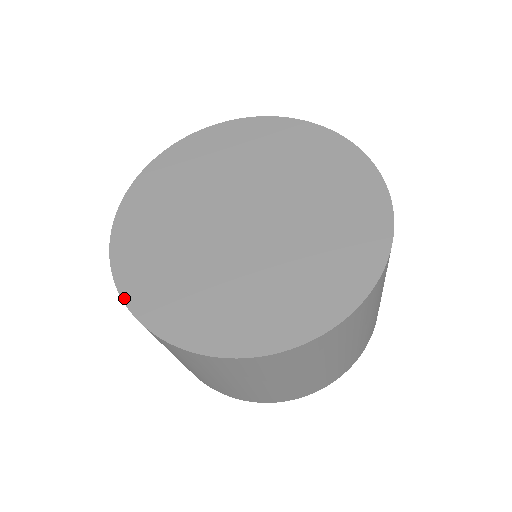
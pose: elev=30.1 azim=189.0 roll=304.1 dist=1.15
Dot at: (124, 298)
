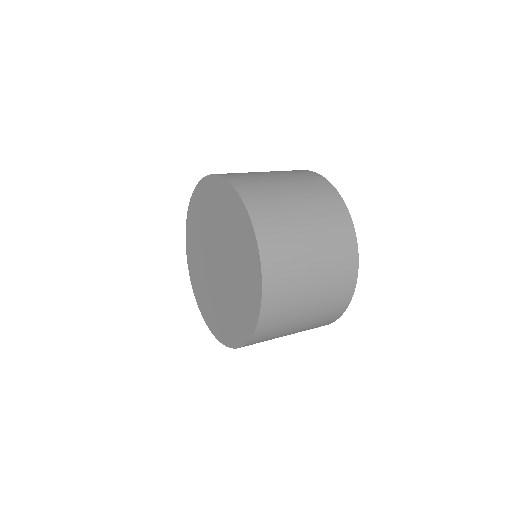
Dot at: (186, 225)
